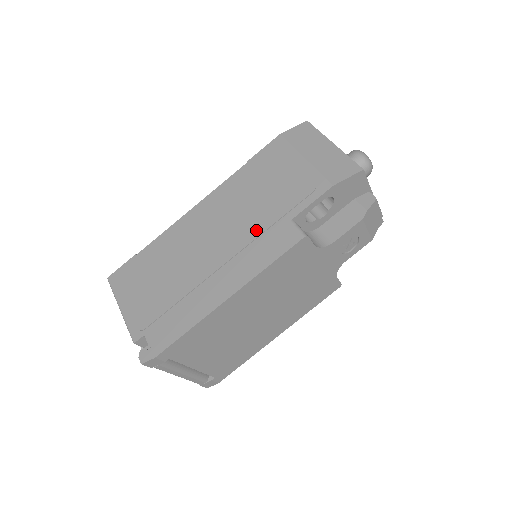
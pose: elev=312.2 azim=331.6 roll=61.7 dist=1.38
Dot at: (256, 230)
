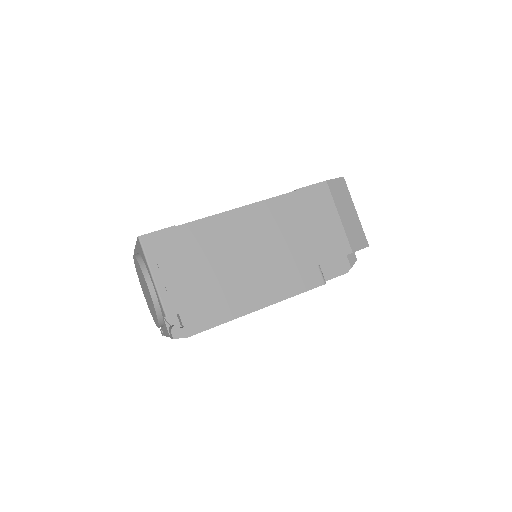
Dot at: (292, 260)
